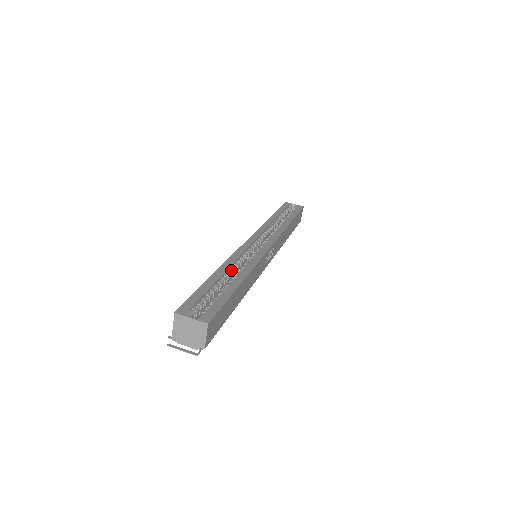
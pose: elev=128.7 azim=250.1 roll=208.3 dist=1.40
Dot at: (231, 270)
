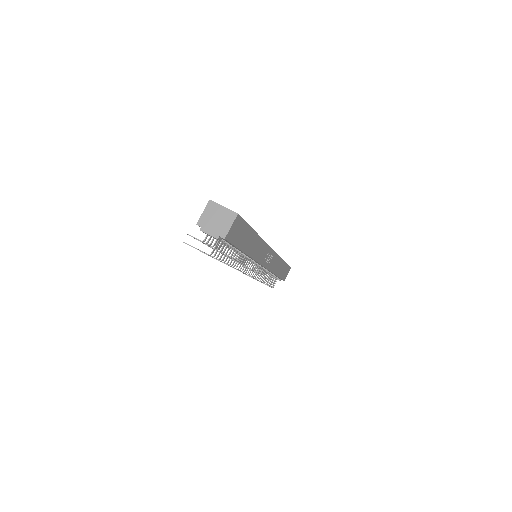
Dot at: occluded
